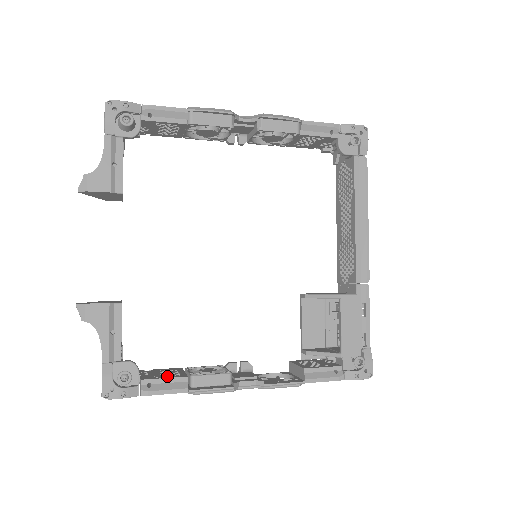
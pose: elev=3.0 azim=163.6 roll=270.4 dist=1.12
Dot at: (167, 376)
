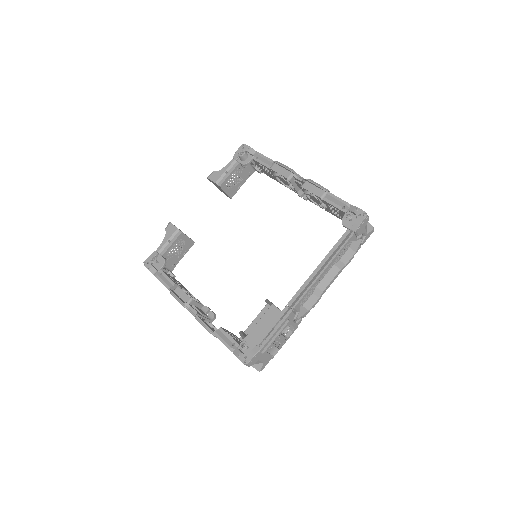
Dot at: (172, 279)
